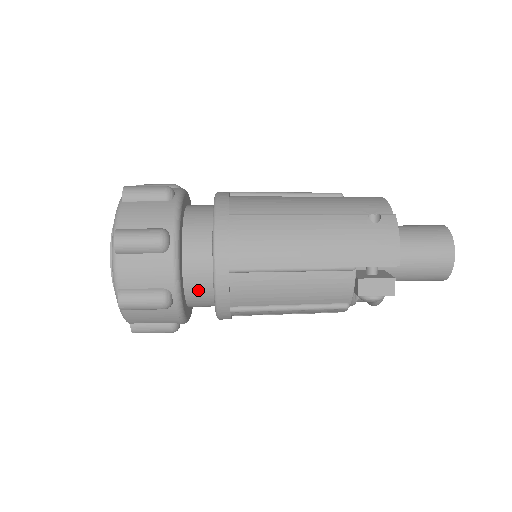
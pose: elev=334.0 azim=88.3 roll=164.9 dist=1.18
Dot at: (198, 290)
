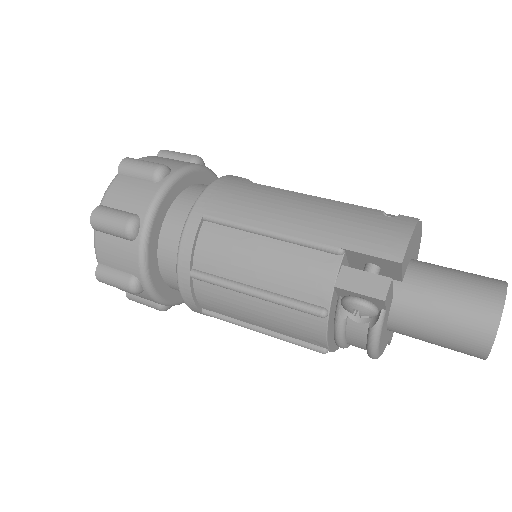
Dot at: (171, 242)
